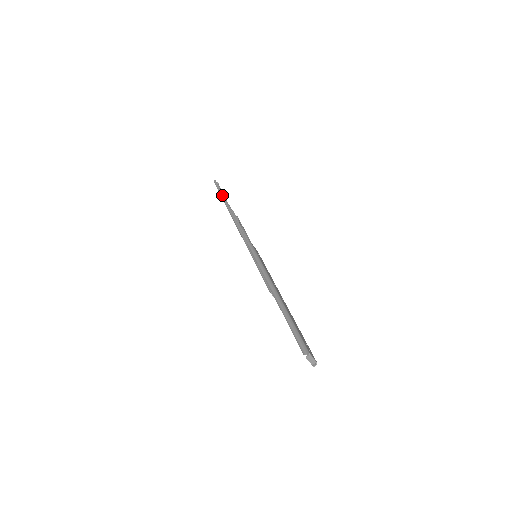
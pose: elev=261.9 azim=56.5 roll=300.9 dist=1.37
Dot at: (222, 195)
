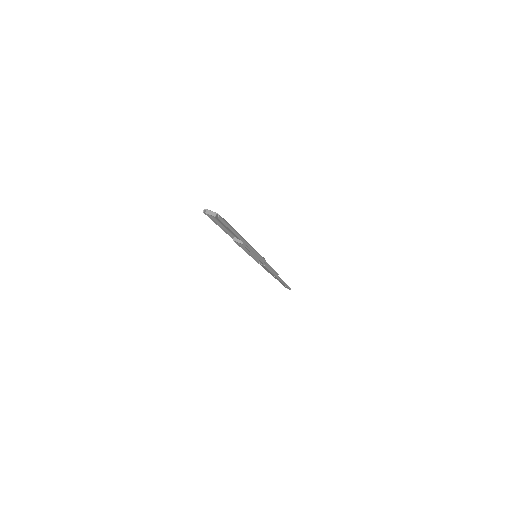
Dot at: occluded
